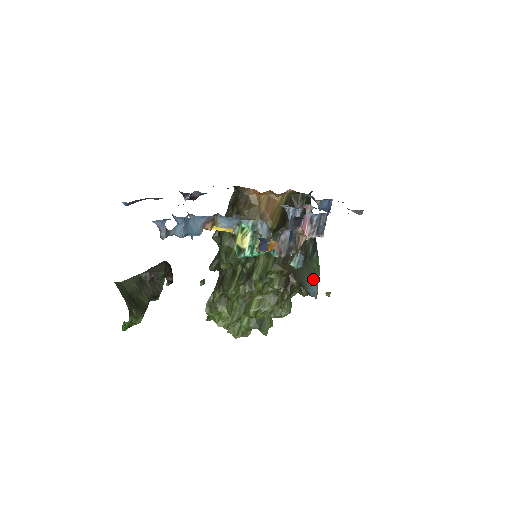
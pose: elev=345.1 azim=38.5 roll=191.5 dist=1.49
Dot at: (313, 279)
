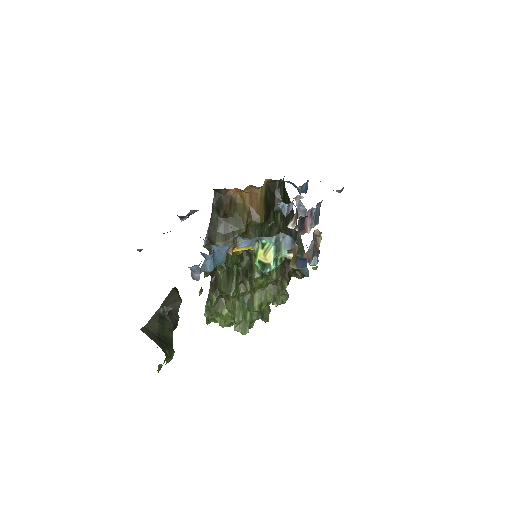
Dot at: occluded
